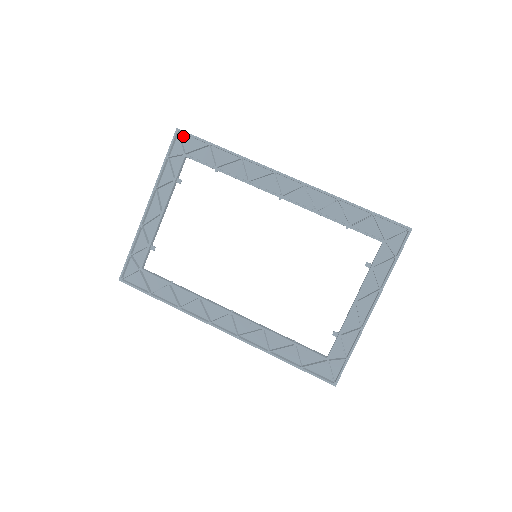
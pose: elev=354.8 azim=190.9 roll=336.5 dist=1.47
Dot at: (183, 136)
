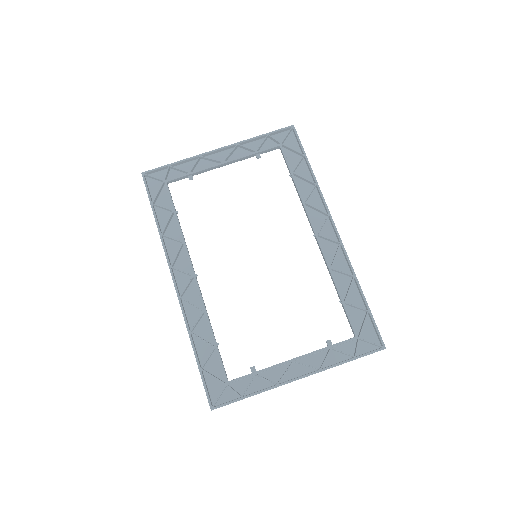
Dot at: (292, 134)
